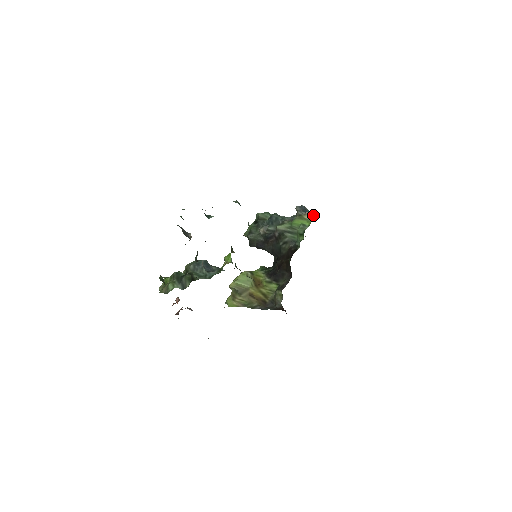
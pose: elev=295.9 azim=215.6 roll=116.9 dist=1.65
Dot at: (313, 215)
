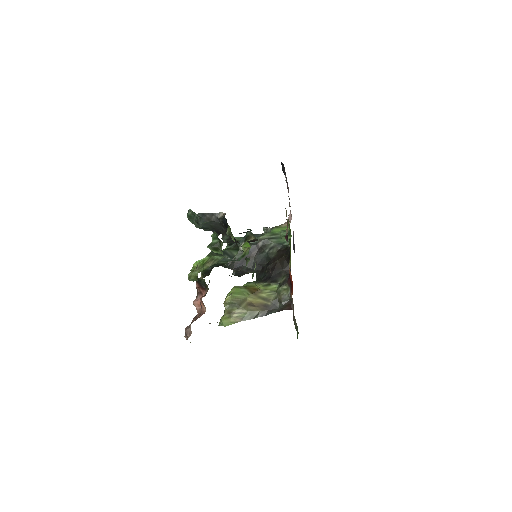
Dot at: (289, 222)
